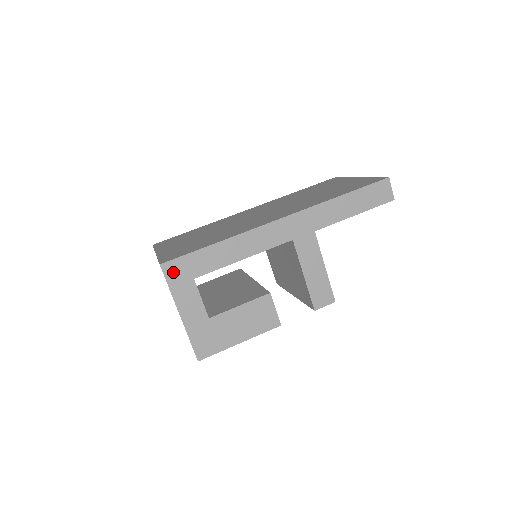
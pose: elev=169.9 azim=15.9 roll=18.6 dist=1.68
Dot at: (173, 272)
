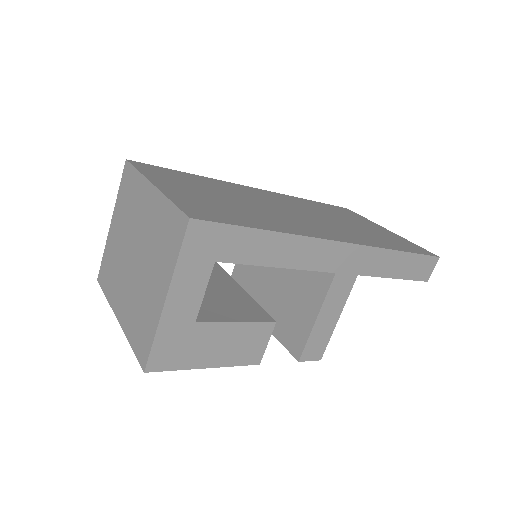
Dot at: (198, 238)
